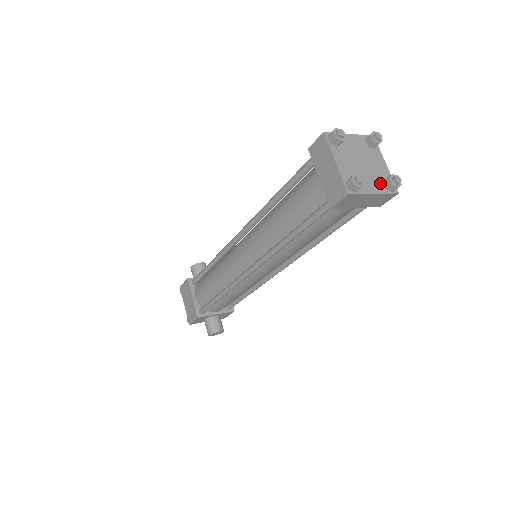
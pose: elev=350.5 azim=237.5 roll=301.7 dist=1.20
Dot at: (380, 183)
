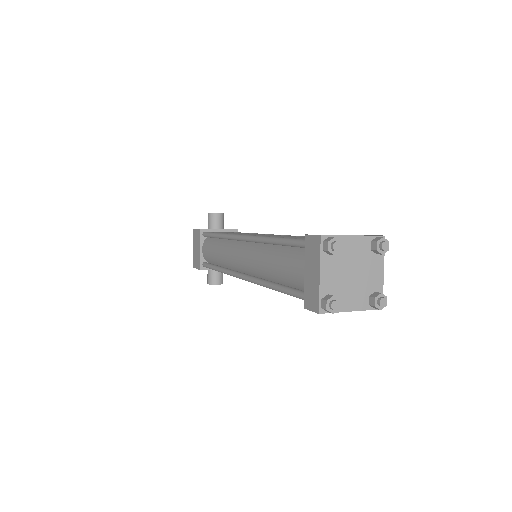
Dot at: (365, 298)
